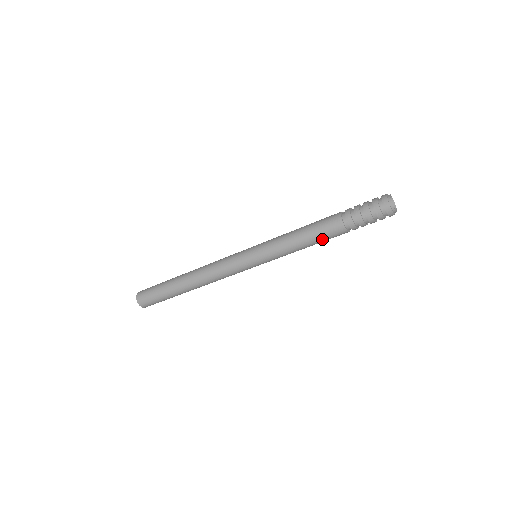
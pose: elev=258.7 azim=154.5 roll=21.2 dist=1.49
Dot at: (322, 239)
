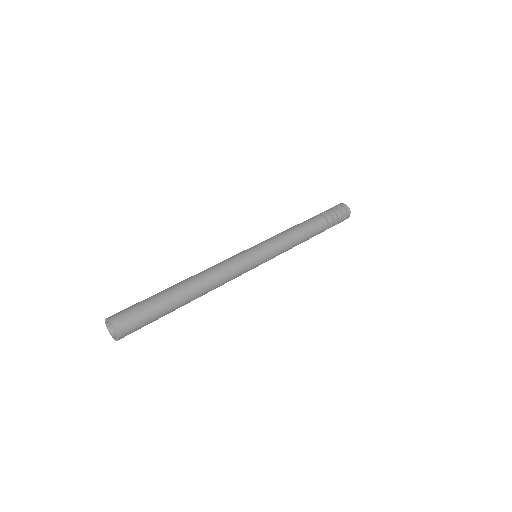
Dot at: occluded
